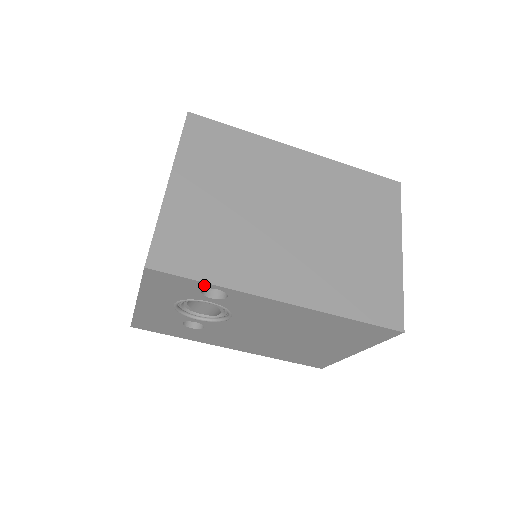
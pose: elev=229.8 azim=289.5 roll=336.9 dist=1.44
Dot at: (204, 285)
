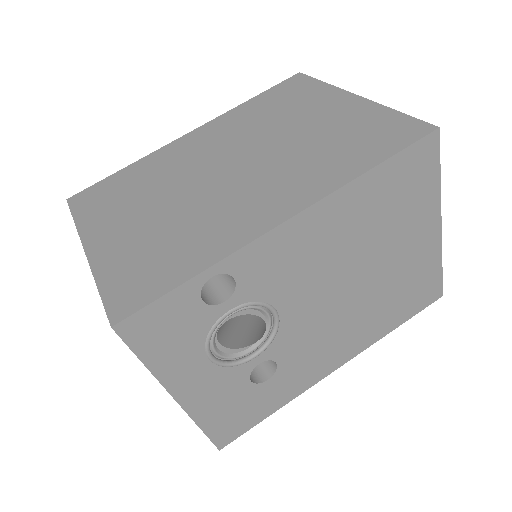
Dot at: (193, 286)
